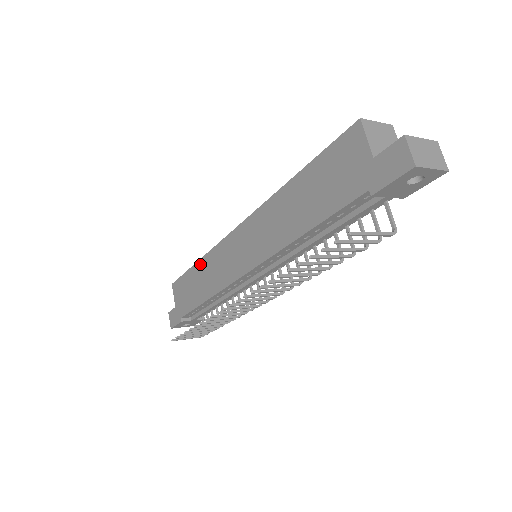
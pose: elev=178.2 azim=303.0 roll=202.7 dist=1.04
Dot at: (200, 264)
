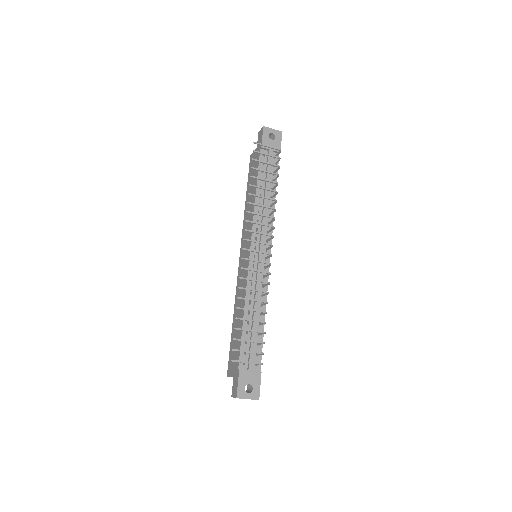
Dot at: (234, 314)
